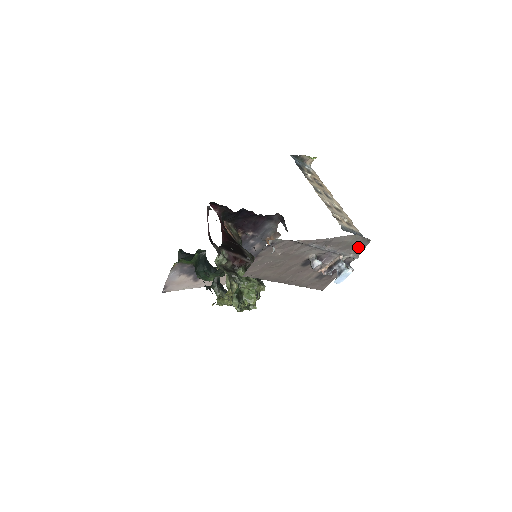
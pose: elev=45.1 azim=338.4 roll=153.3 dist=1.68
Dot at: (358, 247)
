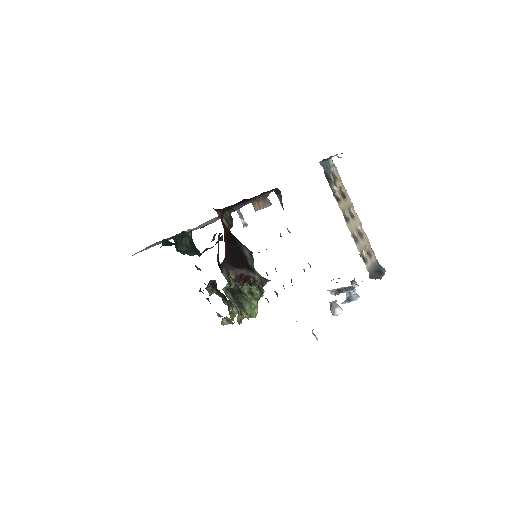
Dot at: occluded
